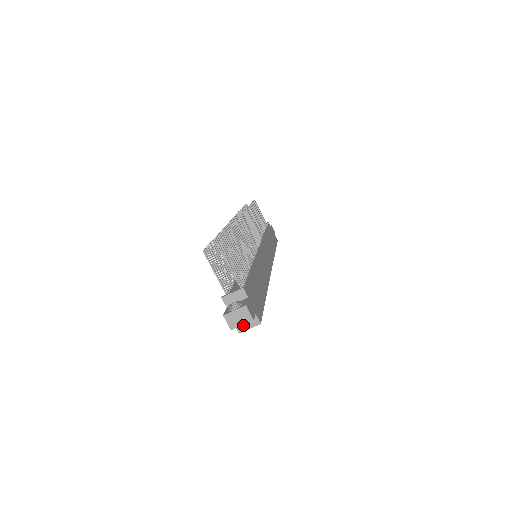
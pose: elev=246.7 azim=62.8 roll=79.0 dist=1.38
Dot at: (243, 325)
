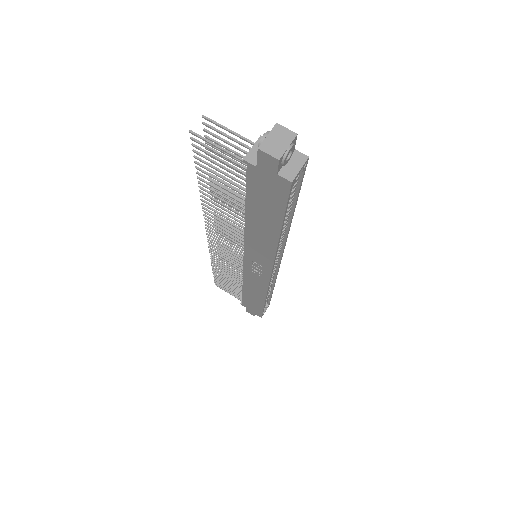
Dot at: (289, 147)
